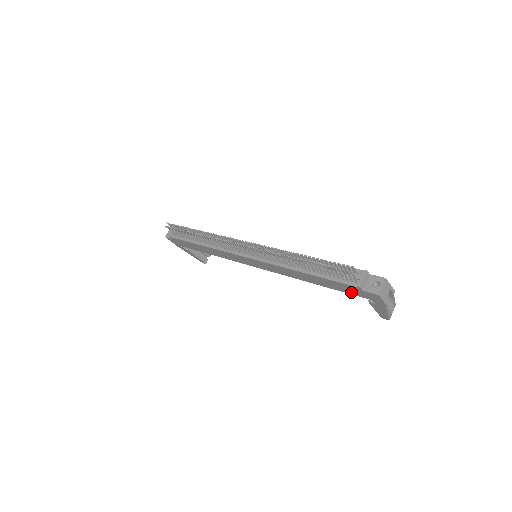
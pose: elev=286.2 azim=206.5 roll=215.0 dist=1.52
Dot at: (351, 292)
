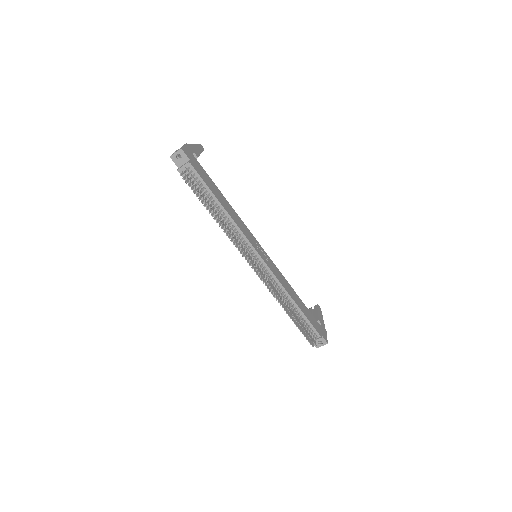
Dot at: occluded
